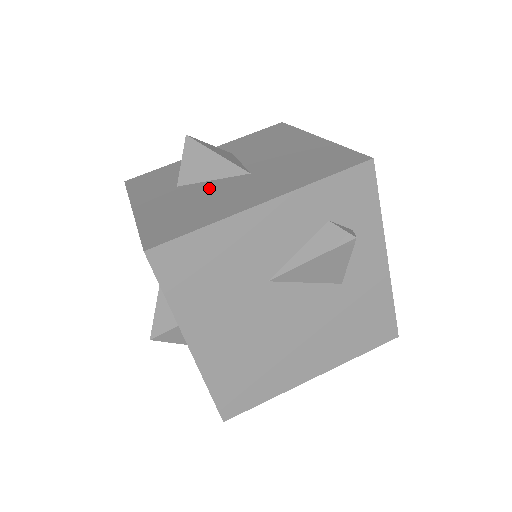
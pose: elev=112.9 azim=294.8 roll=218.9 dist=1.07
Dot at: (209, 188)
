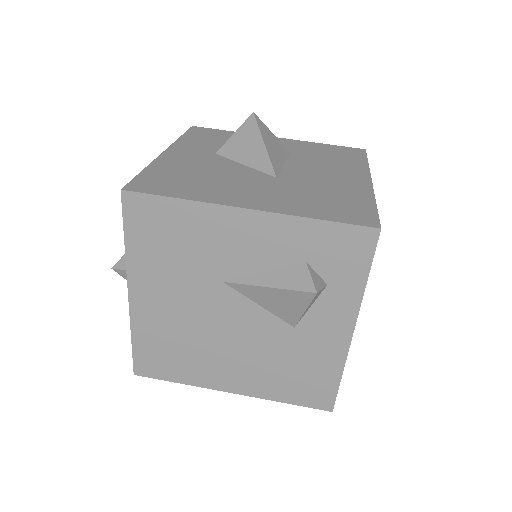
Dot at: (232, 170)
